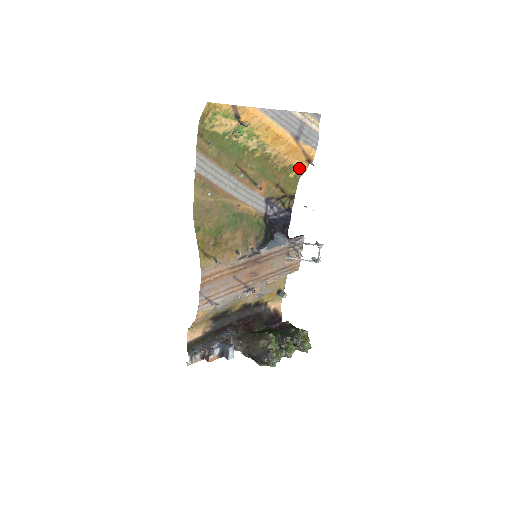
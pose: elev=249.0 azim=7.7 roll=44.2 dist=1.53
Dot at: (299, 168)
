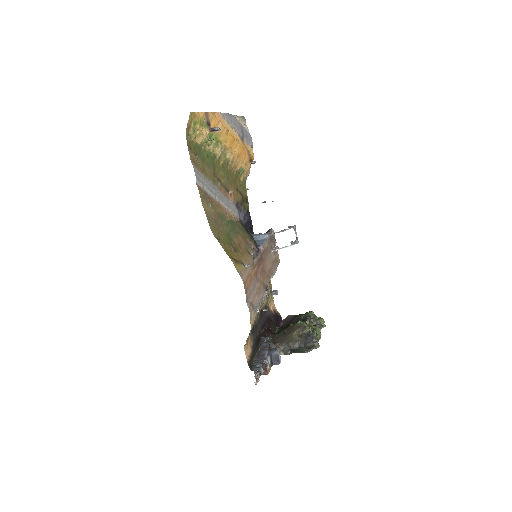
Dot at: (245, 170)
